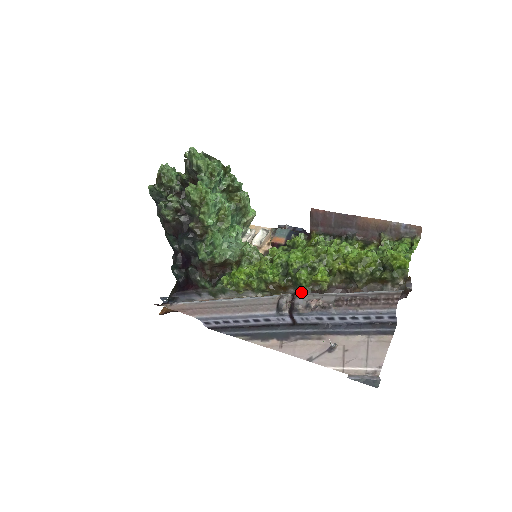
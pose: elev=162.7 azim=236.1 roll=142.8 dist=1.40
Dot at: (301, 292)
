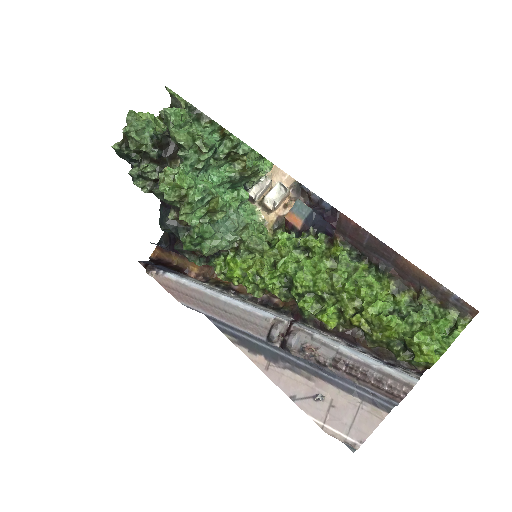
Dot at: (302, 316)
